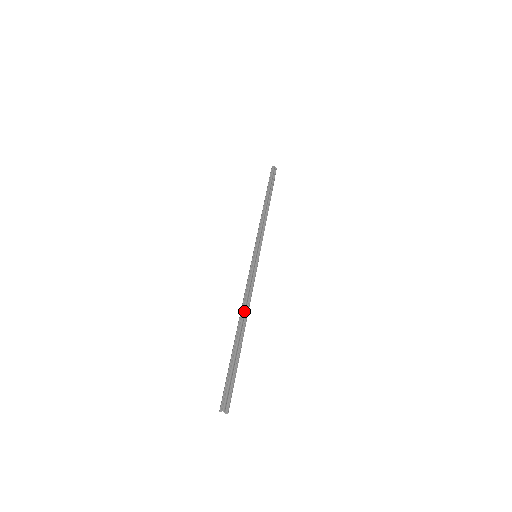
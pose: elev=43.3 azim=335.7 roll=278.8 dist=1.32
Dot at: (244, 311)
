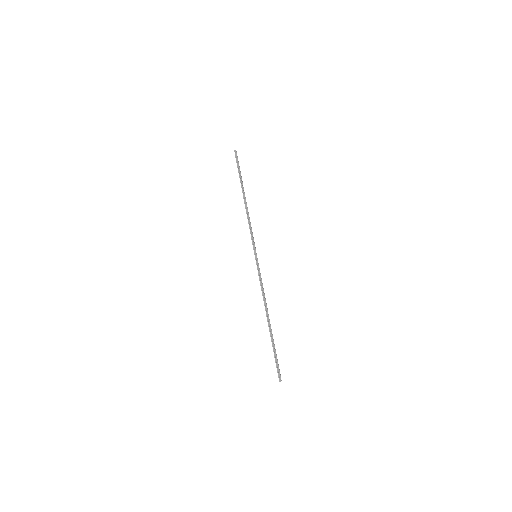
Dot at: (267, 308)
